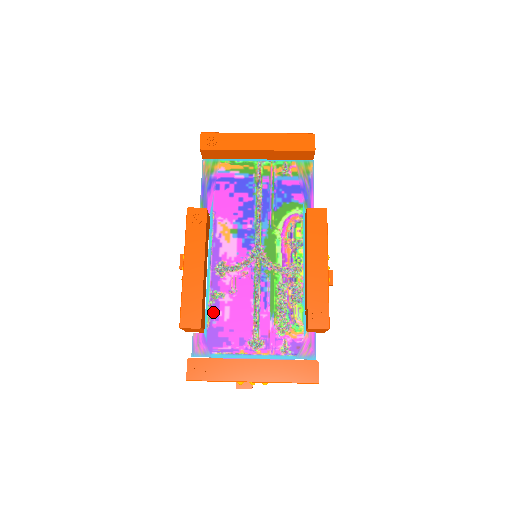
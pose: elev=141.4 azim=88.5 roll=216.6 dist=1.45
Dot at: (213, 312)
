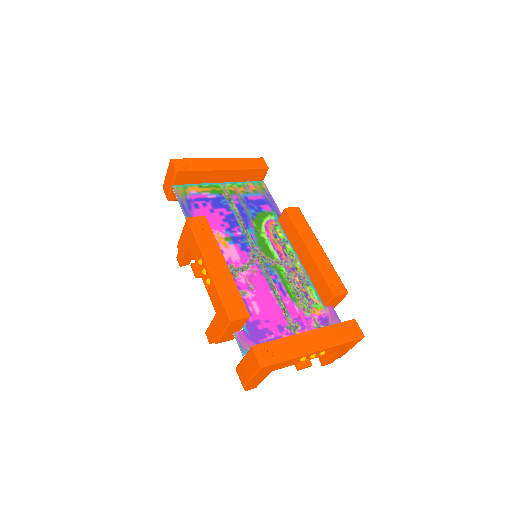
Dot at: occluded
